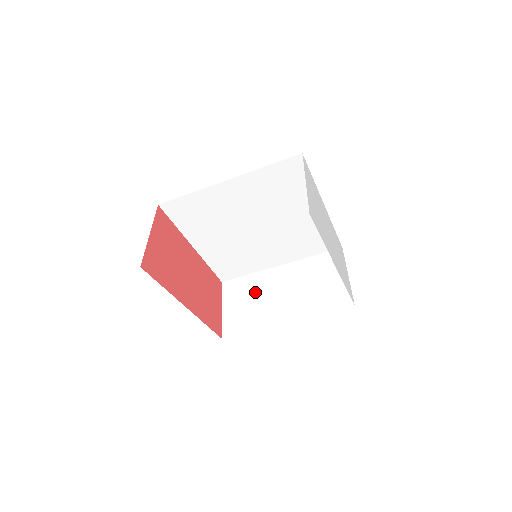
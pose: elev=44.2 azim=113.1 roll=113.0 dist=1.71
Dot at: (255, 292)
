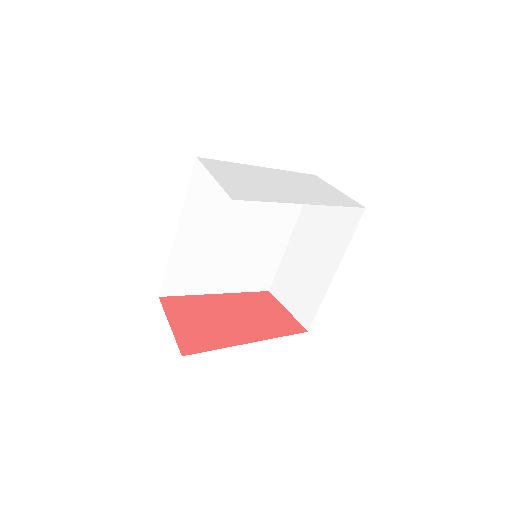
Dot at: (295, 274)
